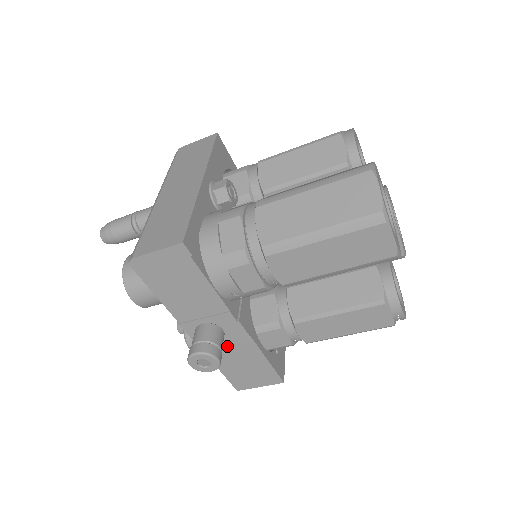
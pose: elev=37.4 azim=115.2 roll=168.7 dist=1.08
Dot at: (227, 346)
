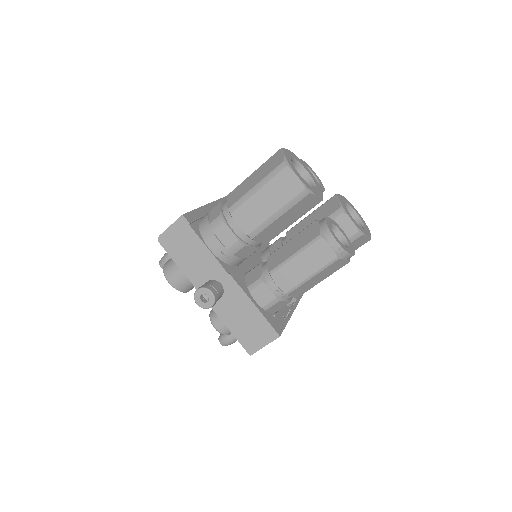
Dot at: (229, 303)
